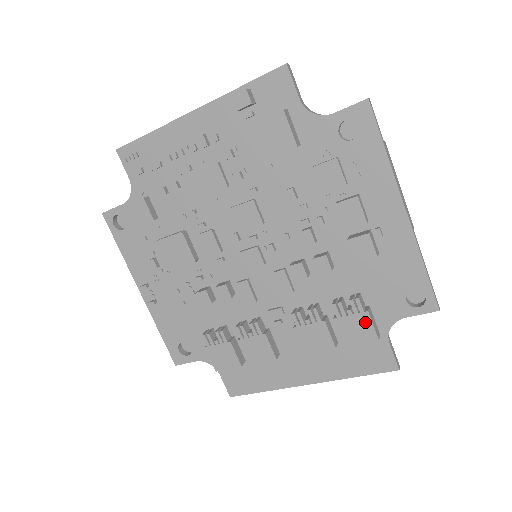
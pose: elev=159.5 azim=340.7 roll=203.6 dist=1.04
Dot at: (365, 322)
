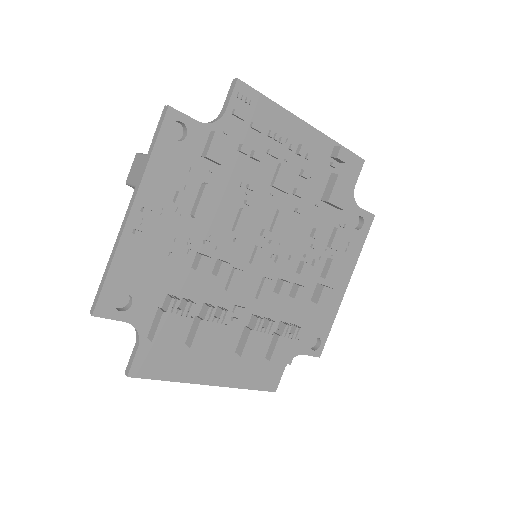
Dot at: (293, 348)
